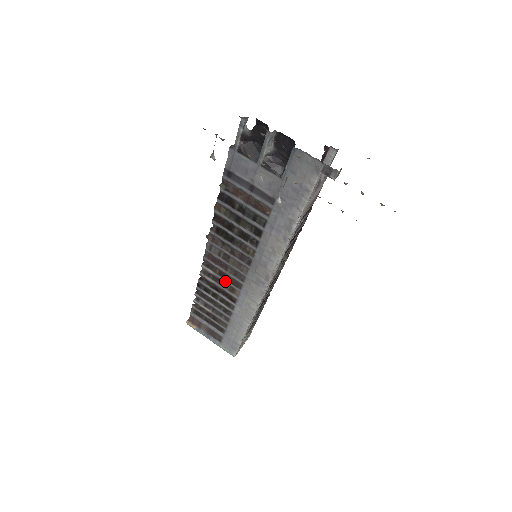
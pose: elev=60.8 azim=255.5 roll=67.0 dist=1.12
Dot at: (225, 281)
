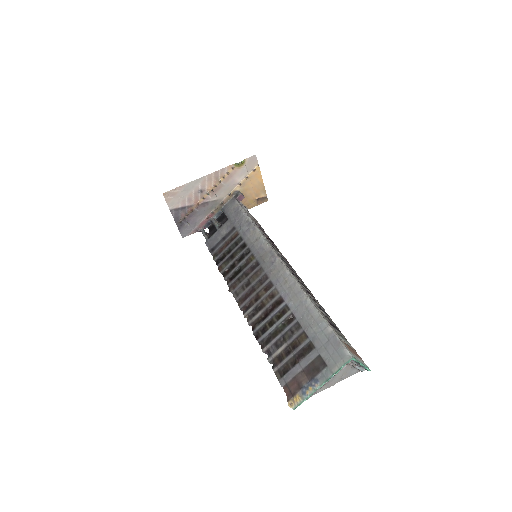
Dot at: (263, 299)
